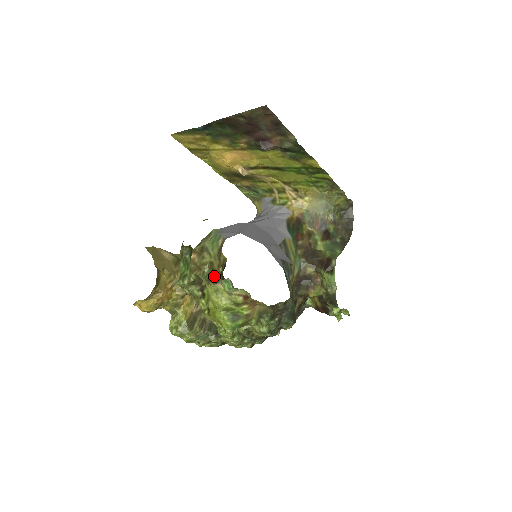
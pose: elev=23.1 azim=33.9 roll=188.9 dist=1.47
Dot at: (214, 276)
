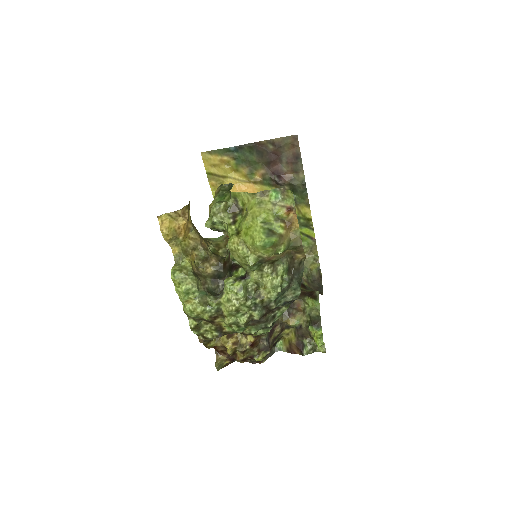
Dot at: (218, 253)
